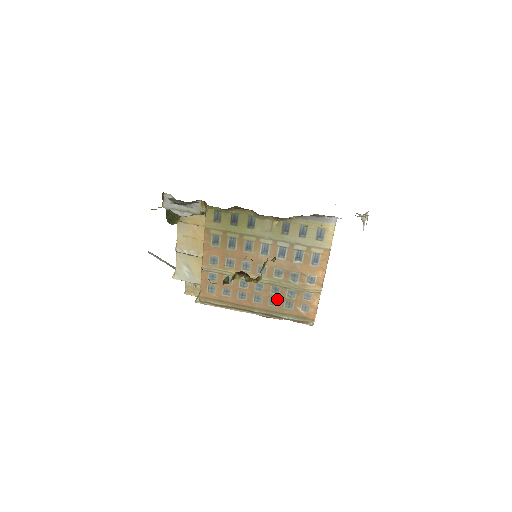
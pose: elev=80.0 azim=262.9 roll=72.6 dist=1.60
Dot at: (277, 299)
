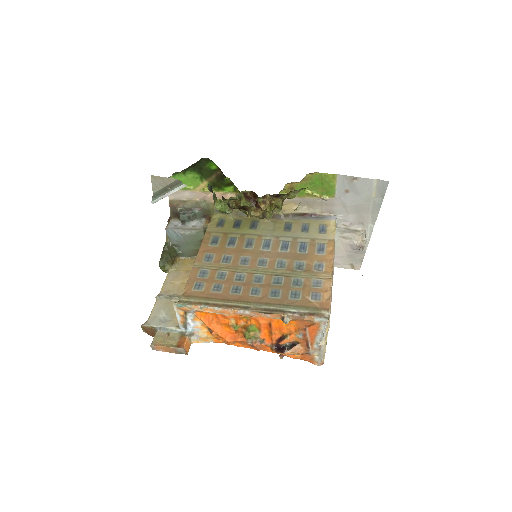
Dot at: (280, 290)
